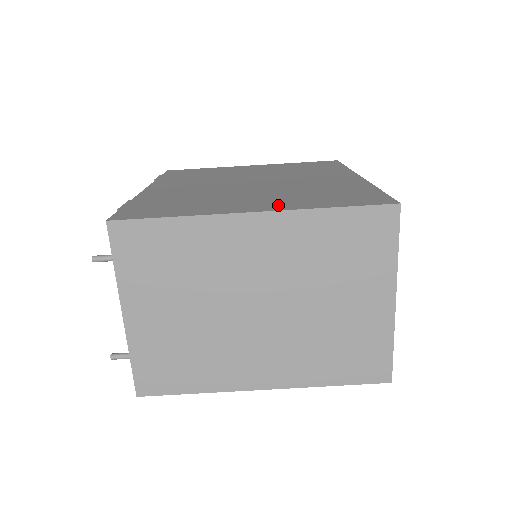
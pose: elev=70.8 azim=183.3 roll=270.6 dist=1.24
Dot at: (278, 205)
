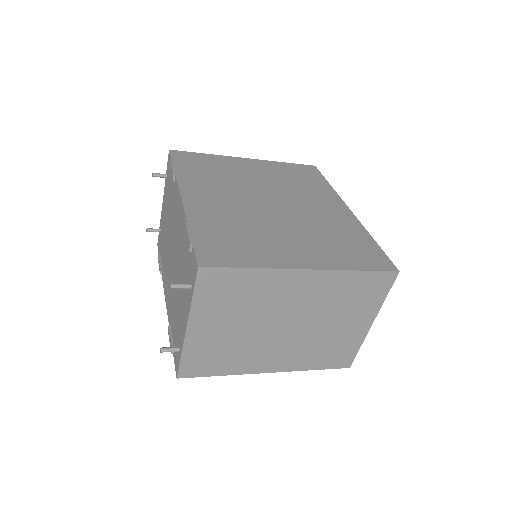
Dot at: (319, 259)
